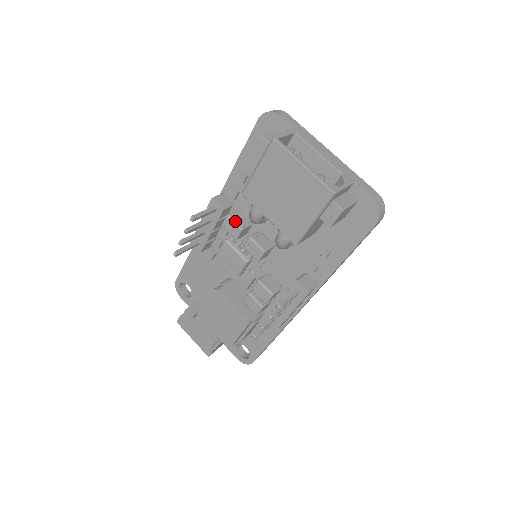
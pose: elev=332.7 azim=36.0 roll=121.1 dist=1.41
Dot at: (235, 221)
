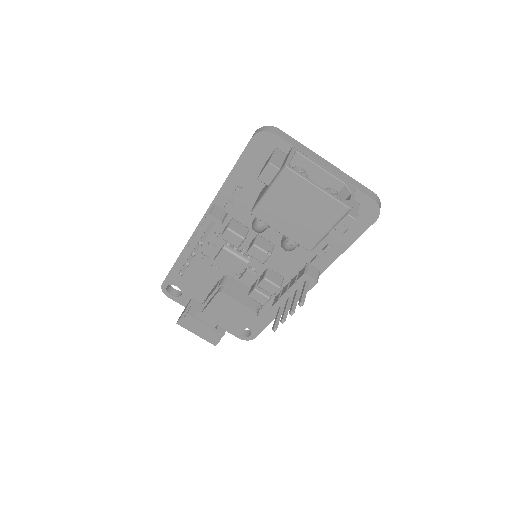
Dot at: (236, 232)
